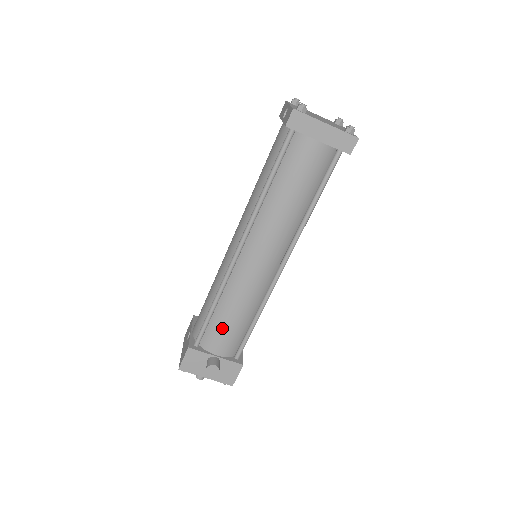
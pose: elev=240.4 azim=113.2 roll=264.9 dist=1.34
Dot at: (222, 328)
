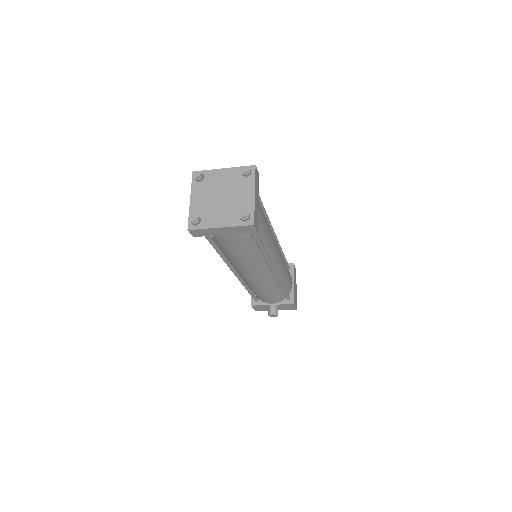
Dot at: (263, 297)
